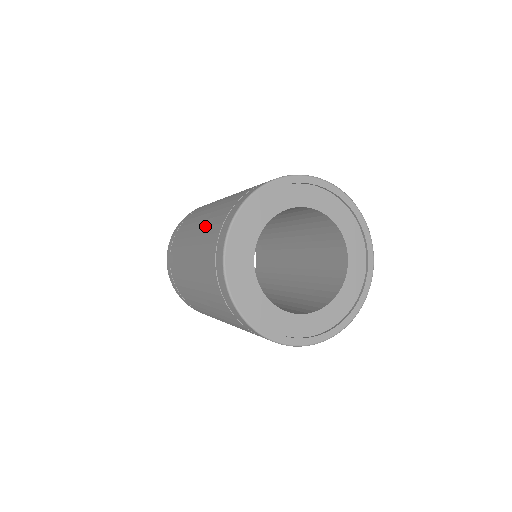
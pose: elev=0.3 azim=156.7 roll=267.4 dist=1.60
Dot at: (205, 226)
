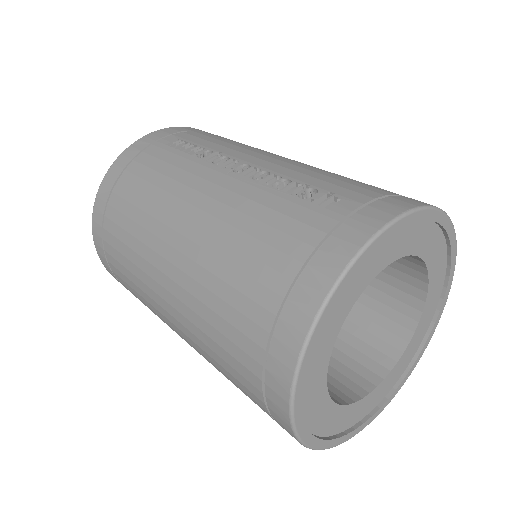
Dot at: (198, 316)
